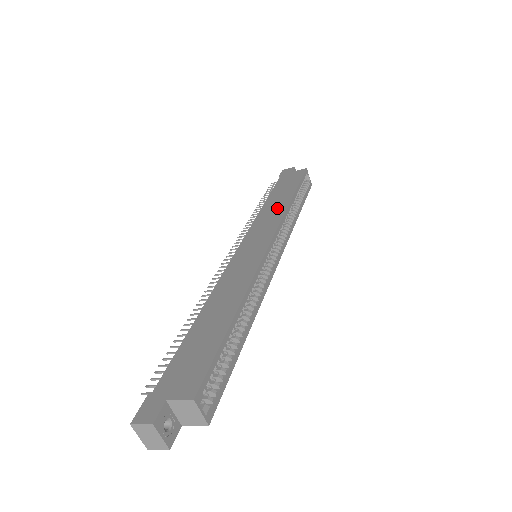
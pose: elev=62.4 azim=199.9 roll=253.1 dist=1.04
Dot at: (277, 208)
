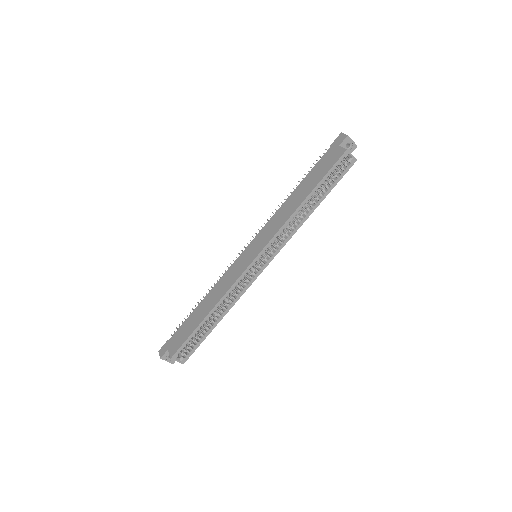
Dot at: (288, 211)
